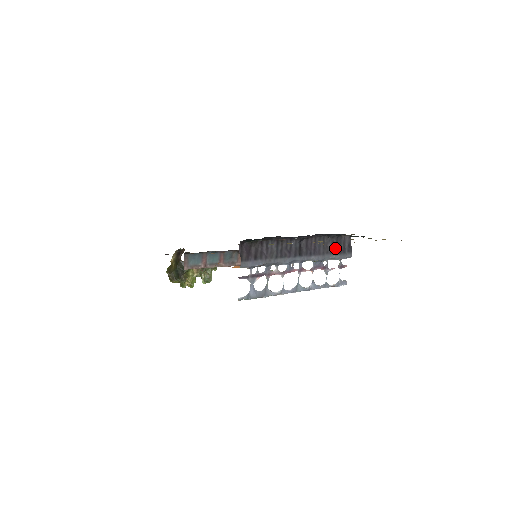
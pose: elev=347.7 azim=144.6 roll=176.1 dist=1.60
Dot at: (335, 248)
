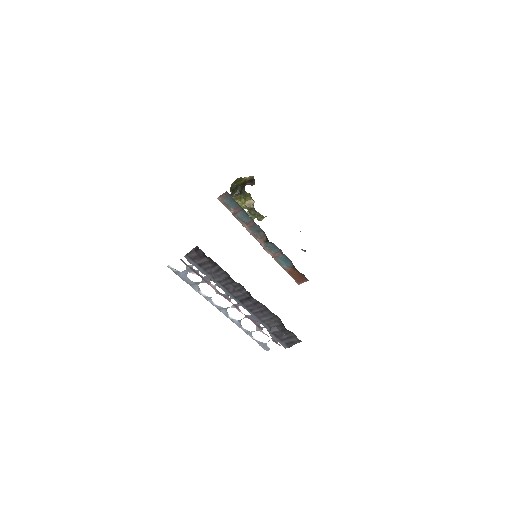
Dot at: (278, 330)
